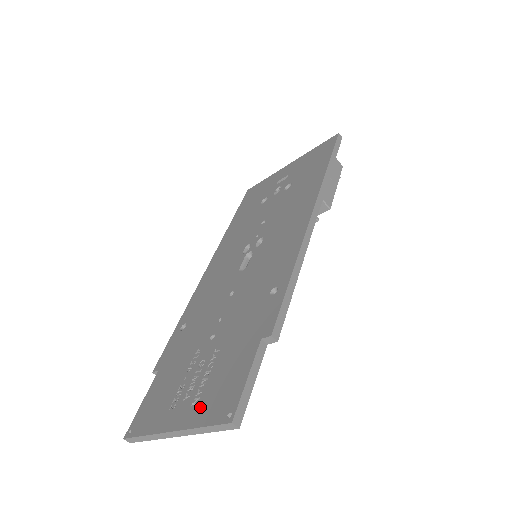
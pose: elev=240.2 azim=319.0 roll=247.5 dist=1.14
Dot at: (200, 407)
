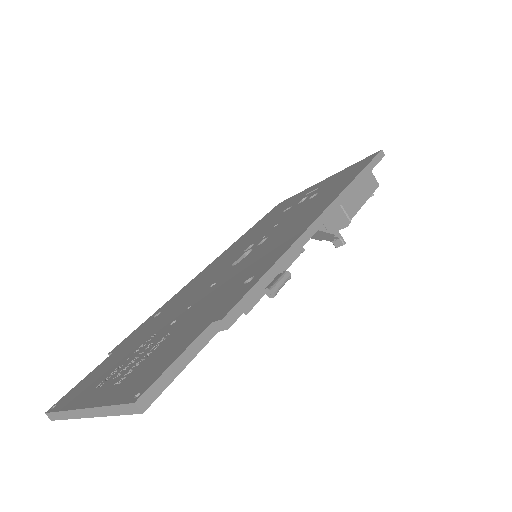
Dot at: (120, 386)
